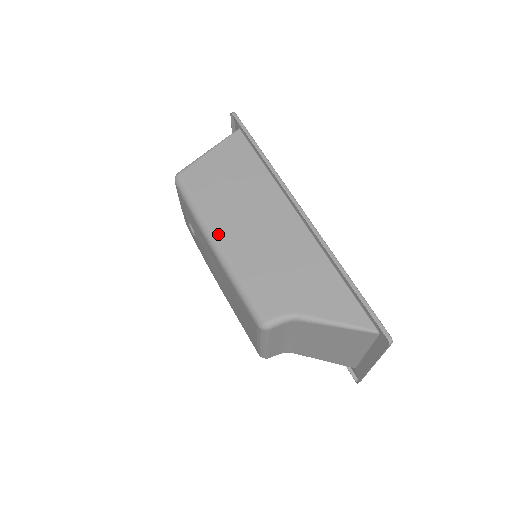
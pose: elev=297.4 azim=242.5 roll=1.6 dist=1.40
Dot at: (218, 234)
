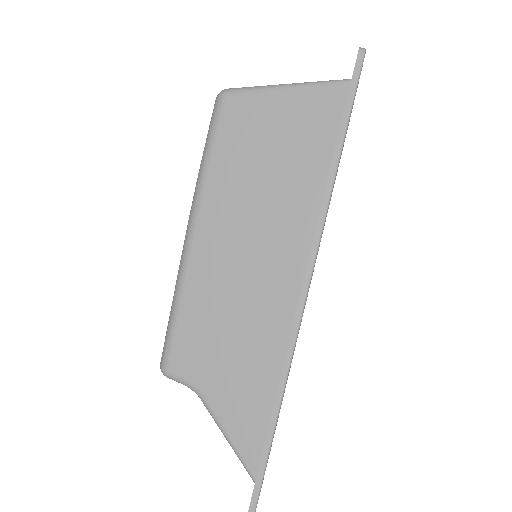
Dot at: (201, 225)
